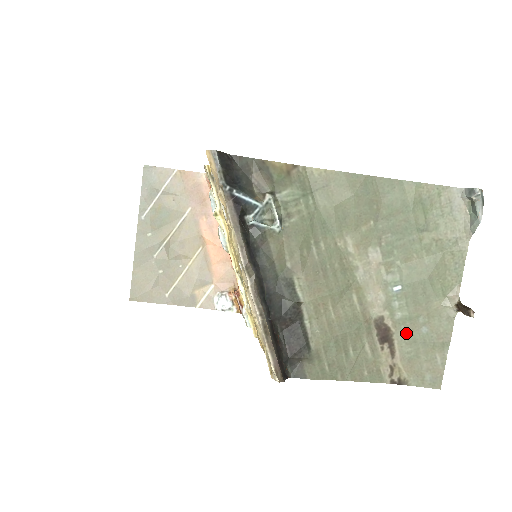
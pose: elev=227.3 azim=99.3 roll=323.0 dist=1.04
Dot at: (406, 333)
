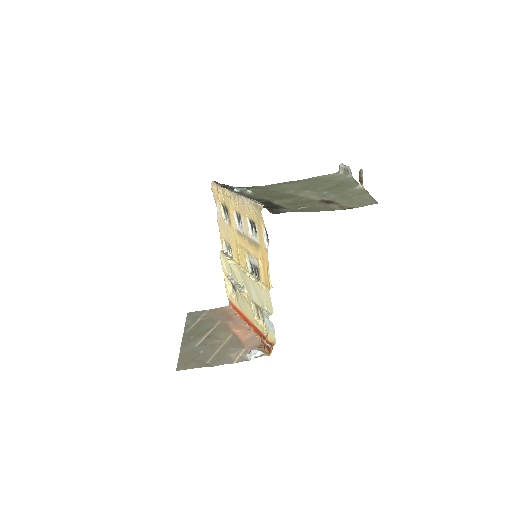
Dot at: (340, 199)
